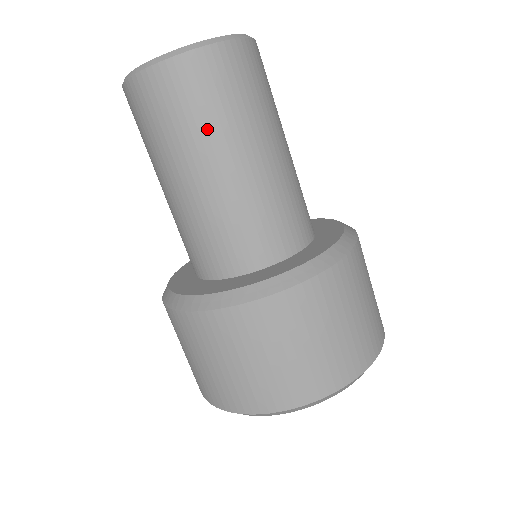
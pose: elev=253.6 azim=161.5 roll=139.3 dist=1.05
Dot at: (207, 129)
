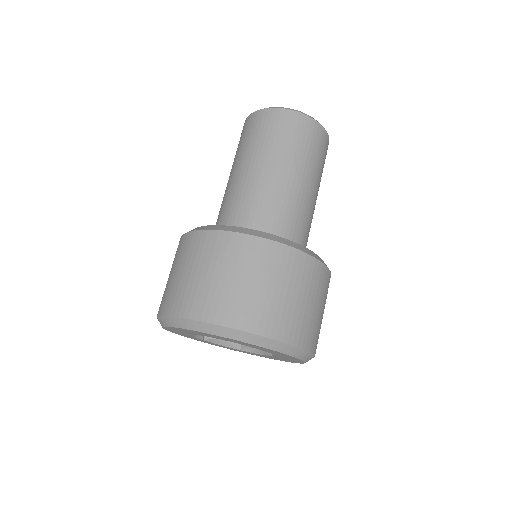
Dot at: (291, 151)
